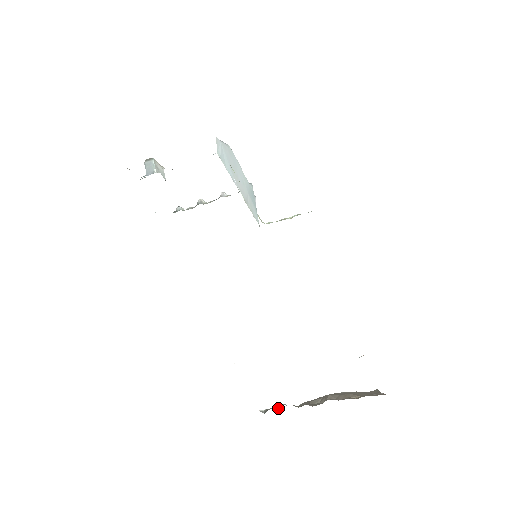
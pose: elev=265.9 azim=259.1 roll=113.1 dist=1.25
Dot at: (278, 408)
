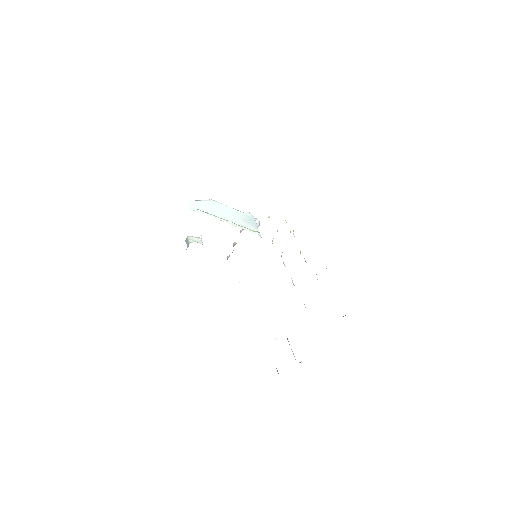
Dot at: occluded
